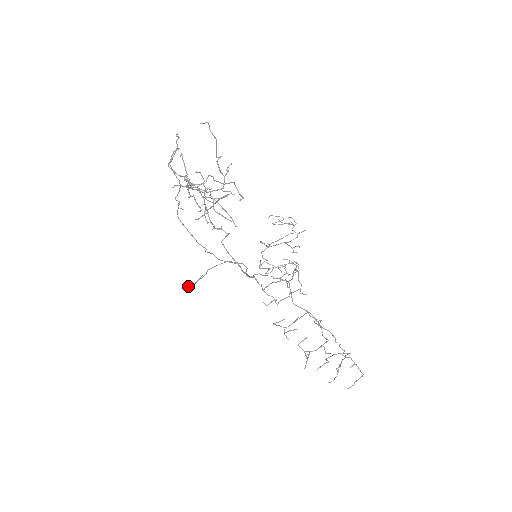
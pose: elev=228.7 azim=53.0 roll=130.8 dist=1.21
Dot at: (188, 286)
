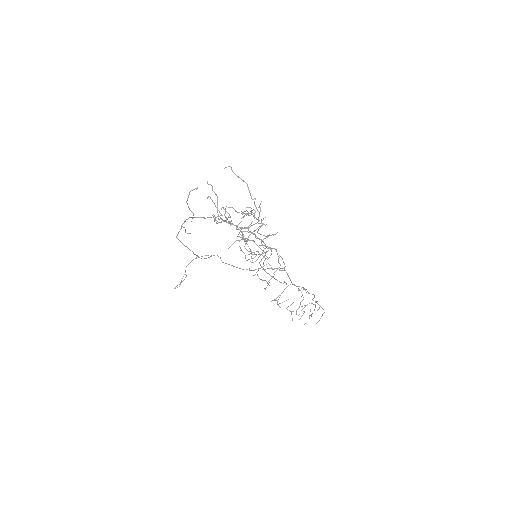
Dot at: (175, 287)
